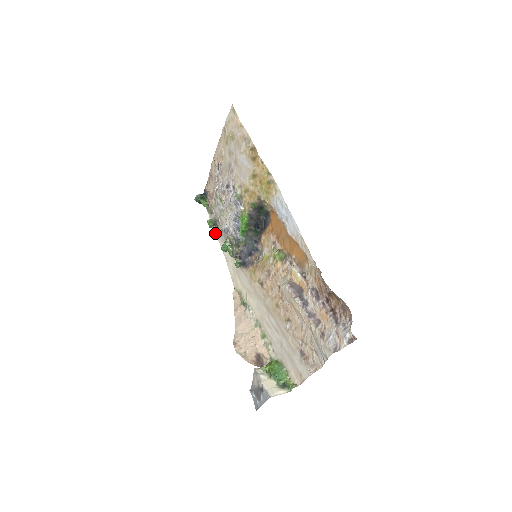
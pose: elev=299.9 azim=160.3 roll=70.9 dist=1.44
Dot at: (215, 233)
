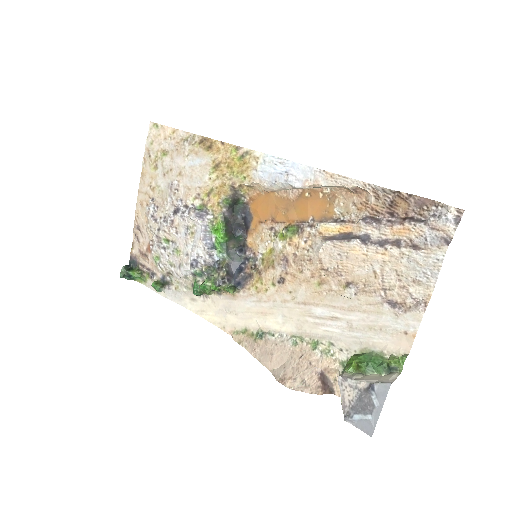
Dot at: (166, 297)
